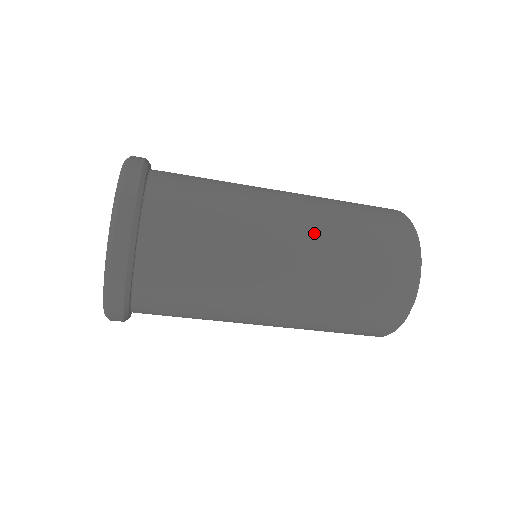
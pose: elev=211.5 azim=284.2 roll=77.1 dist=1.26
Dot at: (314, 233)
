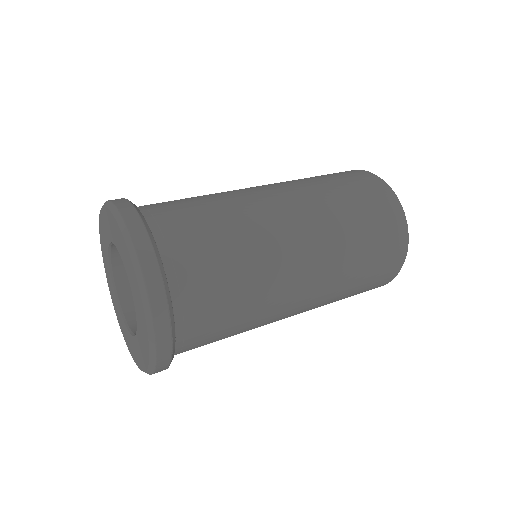
Dot at: (317, 304)
